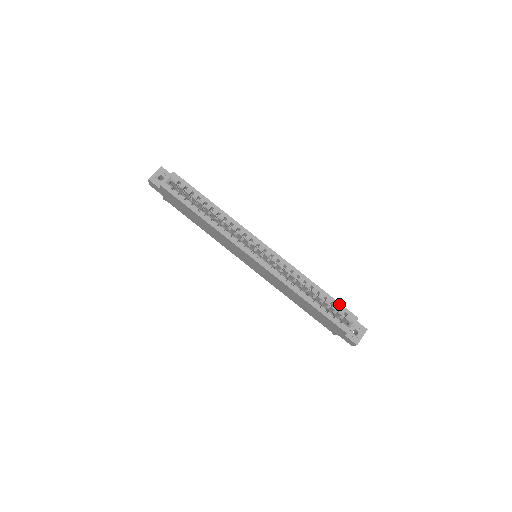
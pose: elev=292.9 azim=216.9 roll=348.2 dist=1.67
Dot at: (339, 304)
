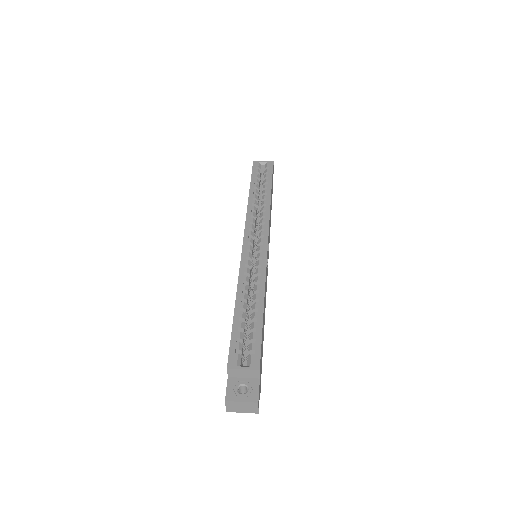
Dot at: (260, 338)
